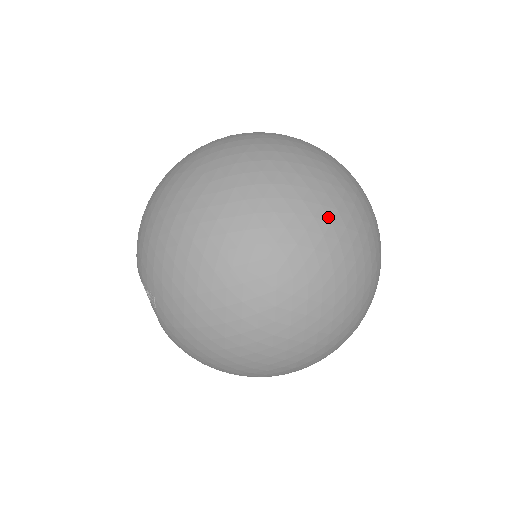
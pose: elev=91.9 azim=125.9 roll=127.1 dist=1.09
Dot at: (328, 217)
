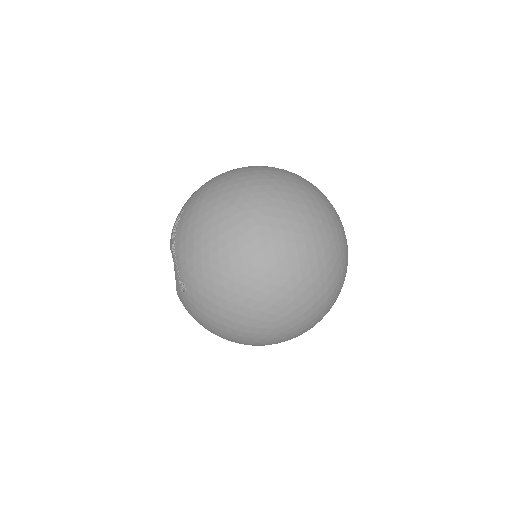
Dot at: (320, 305)
